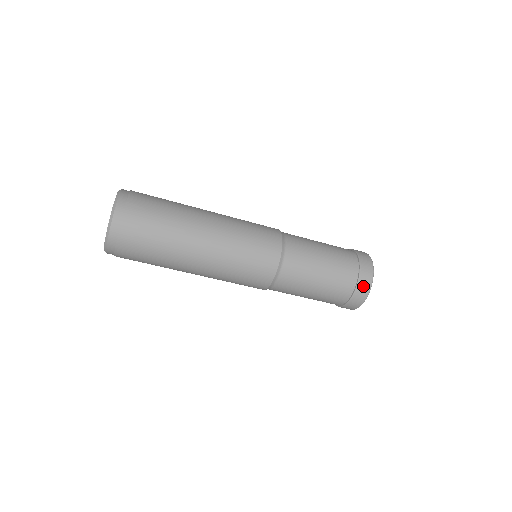
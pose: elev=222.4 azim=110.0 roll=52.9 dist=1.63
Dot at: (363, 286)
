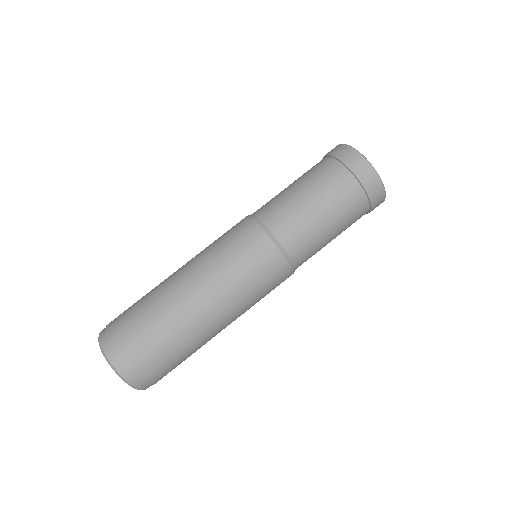
Dot at: (351, 160)
